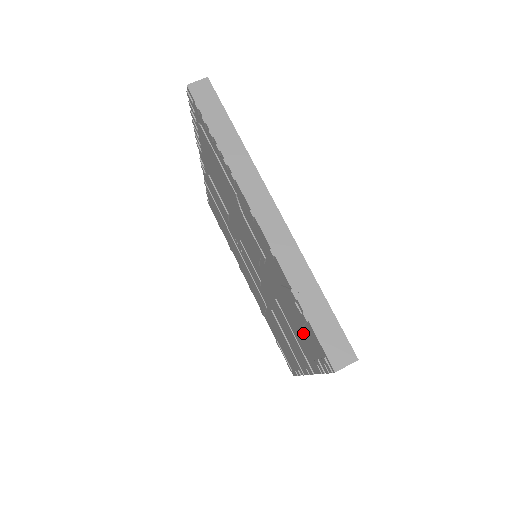
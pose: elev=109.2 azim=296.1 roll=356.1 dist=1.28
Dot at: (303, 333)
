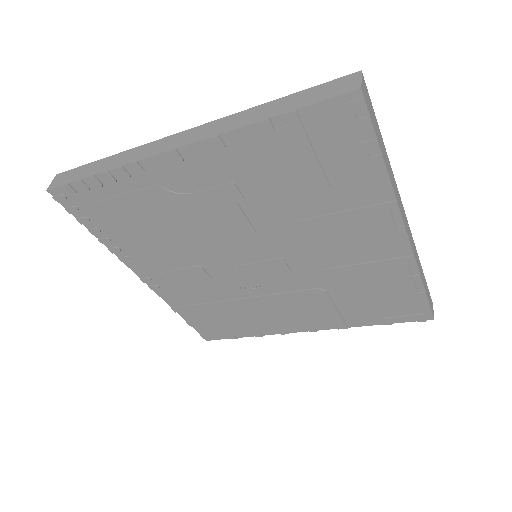
Dot at: (326, 162)
